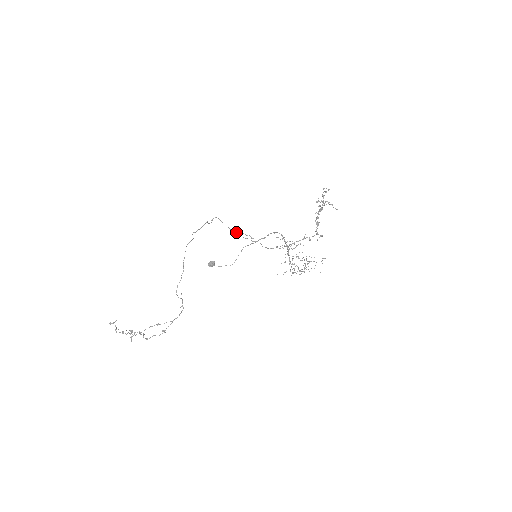
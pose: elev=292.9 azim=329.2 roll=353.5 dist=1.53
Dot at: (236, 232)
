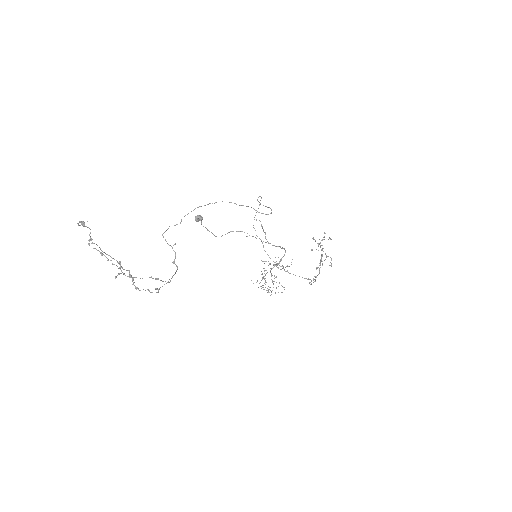
Dot at: occluded
